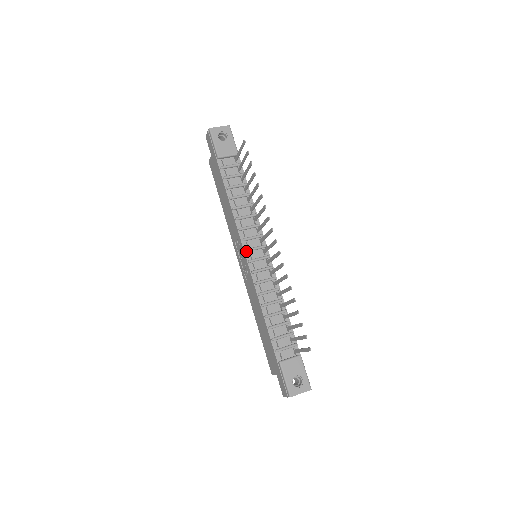
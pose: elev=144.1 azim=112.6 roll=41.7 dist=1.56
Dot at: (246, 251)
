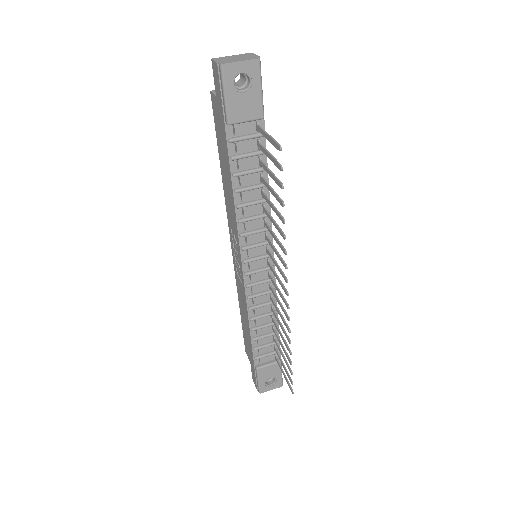
Dot at: (244, 263)
